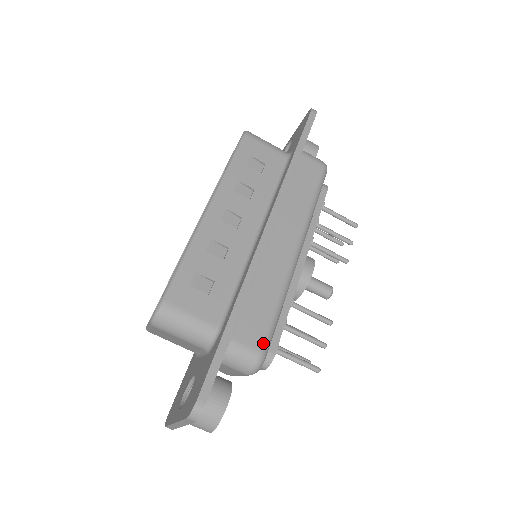
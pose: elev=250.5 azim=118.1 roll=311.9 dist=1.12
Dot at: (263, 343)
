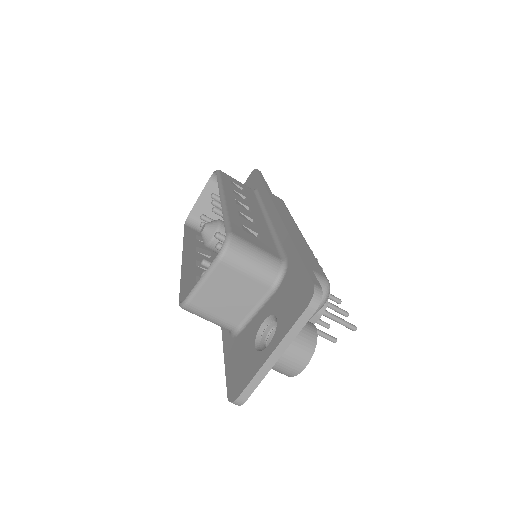
Dot at: (323, 273)
